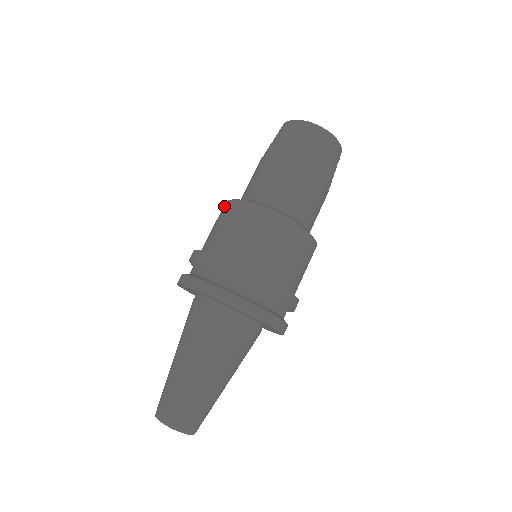
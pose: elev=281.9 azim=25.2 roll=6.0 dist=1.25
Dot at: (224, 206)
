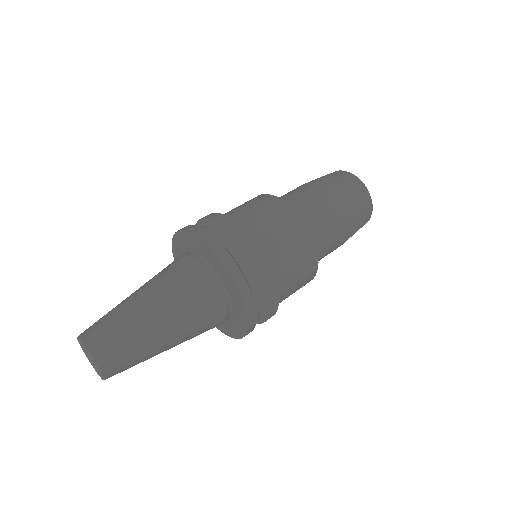
Dot at: (263, 196)
